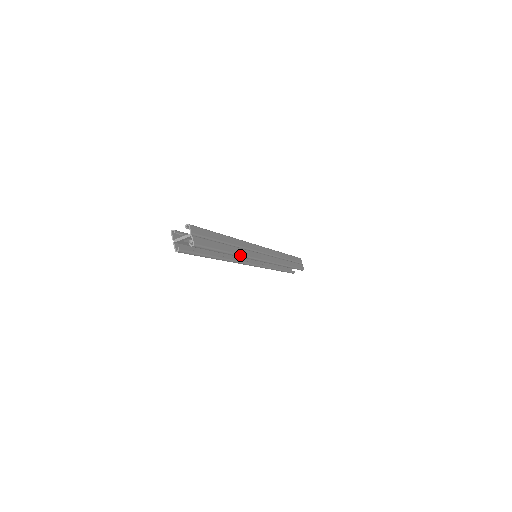
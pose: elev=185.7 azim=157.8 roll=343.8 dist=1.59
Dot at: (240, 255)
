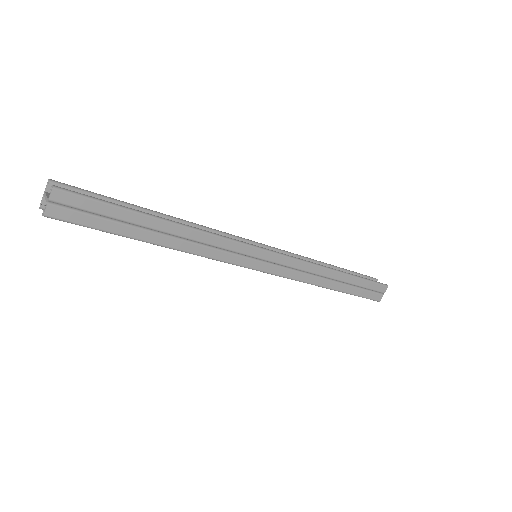
Dot at: (182, 250)
